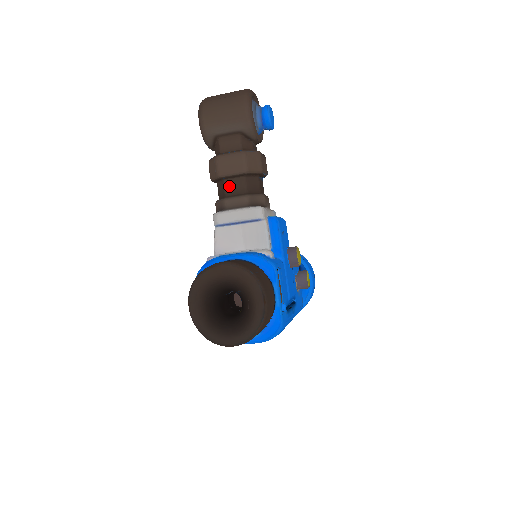
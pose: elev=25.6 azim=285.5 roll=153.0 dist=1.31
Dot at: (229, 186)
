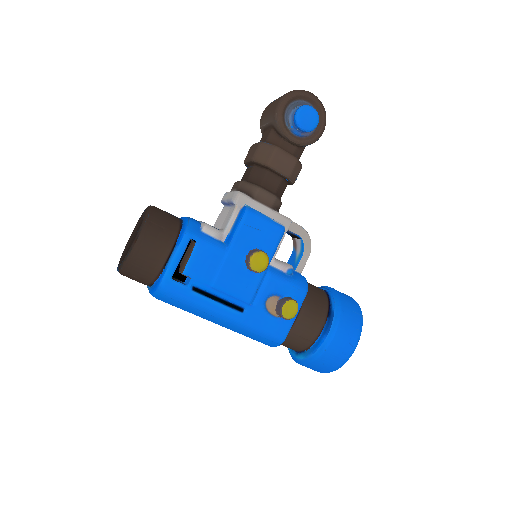
Dot at: (246, 173)
